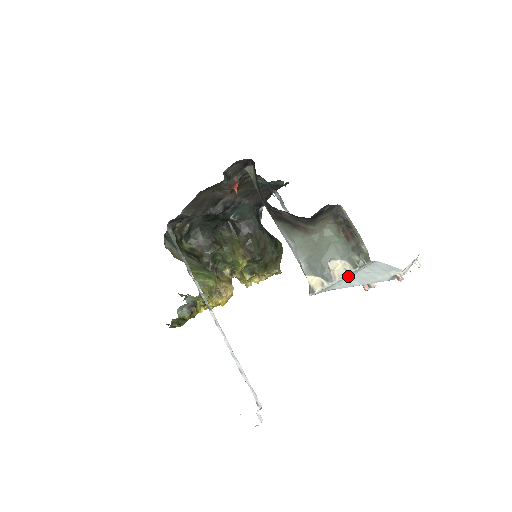
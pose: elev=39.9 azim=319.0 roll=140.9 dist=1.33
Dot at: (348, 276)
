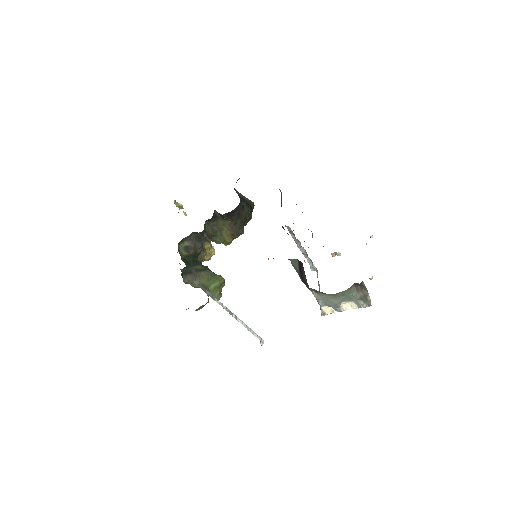
Dot at: (351, 306)
